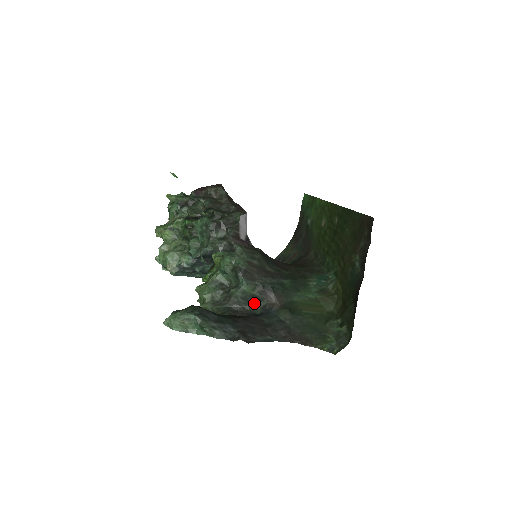
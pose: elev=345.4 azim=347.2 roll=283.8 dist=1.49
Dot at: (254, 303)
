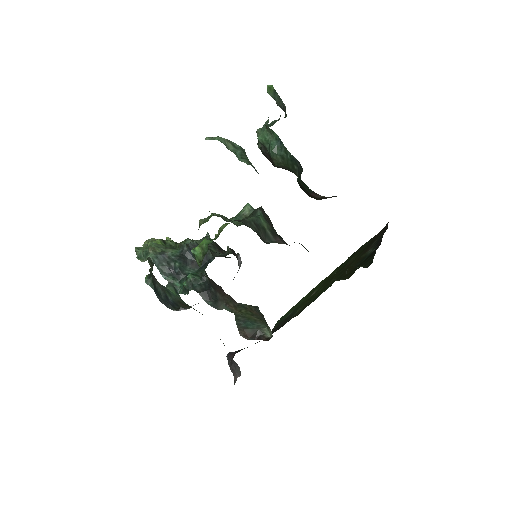
Dot at: (263, 237)
